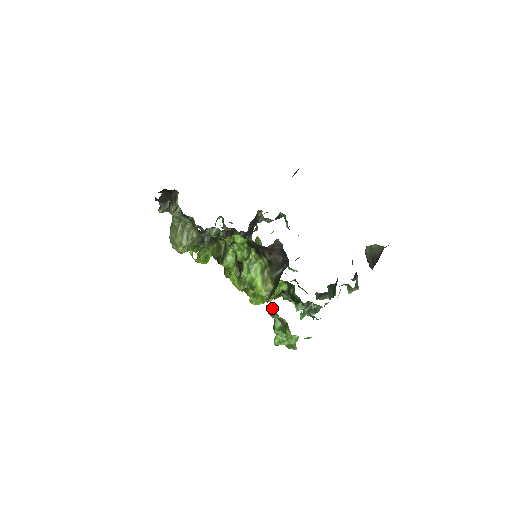
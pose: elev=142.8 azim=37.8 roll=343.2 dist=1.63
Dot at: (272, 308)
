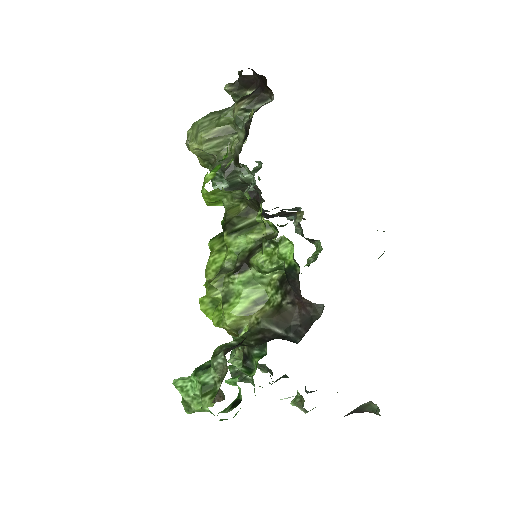
Dot at: (226, 363)
